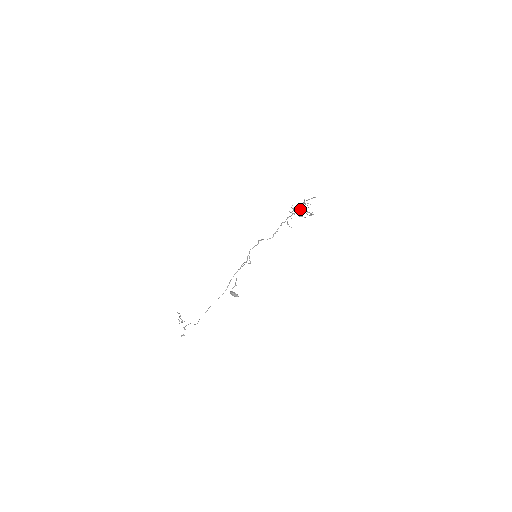
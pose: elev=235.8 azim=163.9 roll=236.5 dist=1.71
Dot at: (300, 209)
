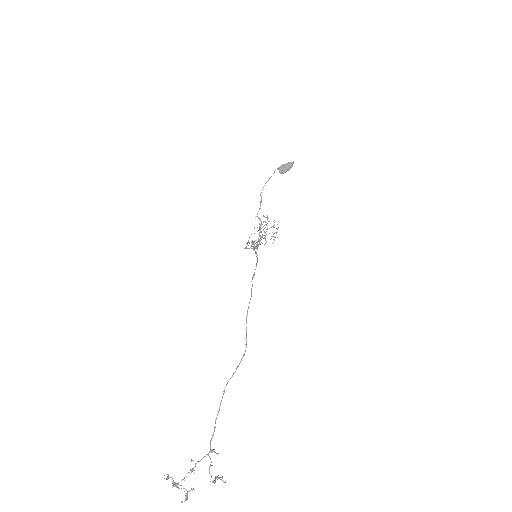
Dot at: (264, 216)
